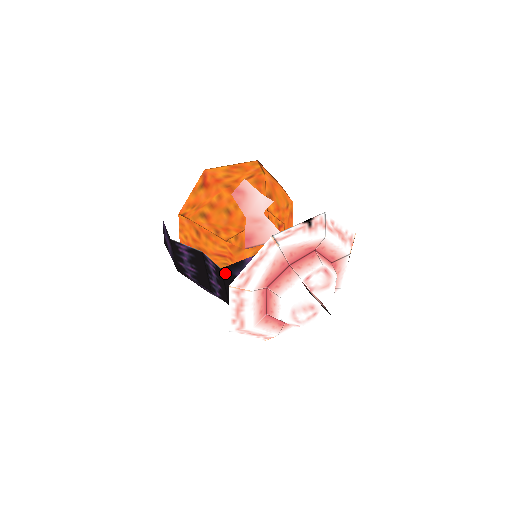
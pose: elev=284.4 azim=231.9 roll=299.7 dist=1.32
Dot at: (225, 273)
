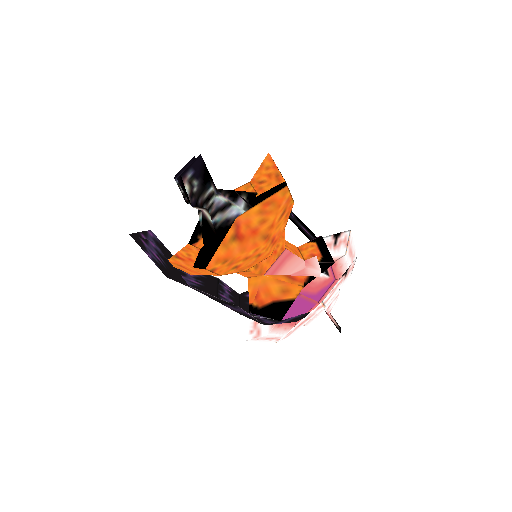
Dot at: occluded
